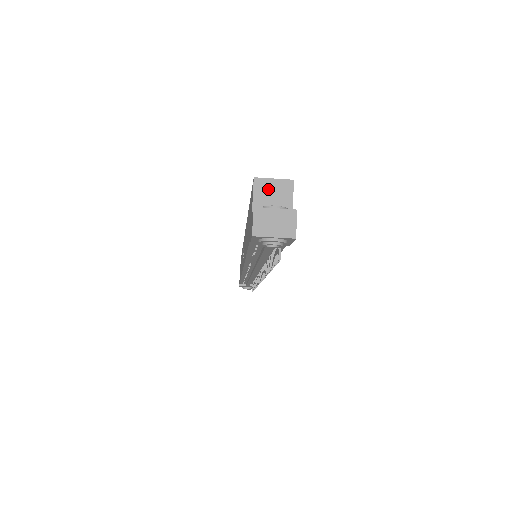
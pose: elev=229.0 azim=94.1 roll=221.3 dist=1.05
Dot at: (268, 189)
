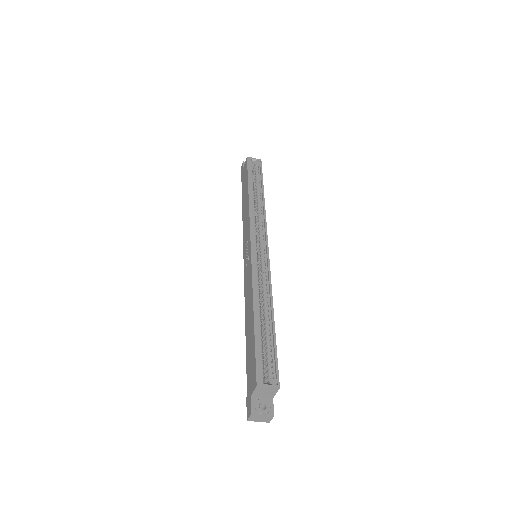
Dot at: (263, 390)
